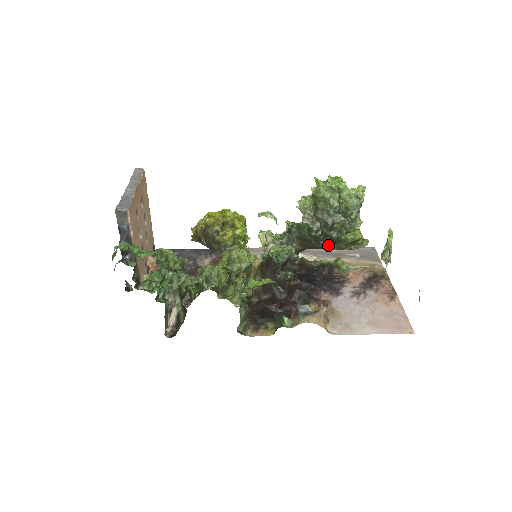
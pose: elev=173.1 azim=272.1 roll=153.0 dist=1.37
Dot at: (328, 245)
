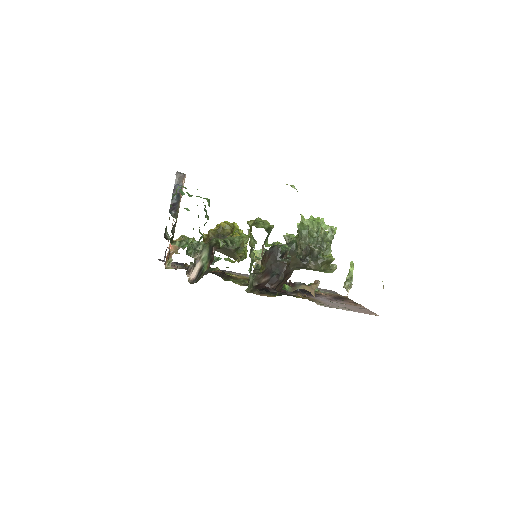
Dot at: (308, 263)
